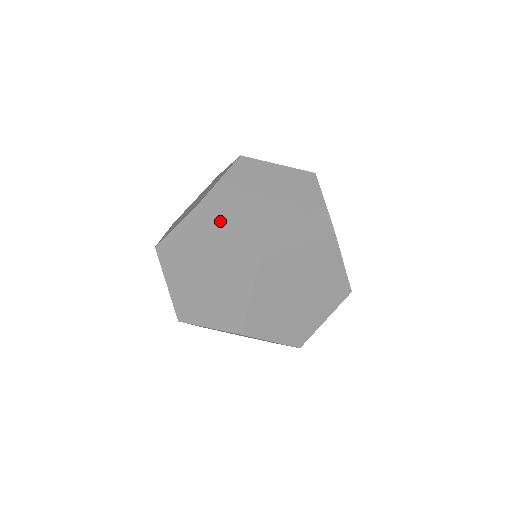
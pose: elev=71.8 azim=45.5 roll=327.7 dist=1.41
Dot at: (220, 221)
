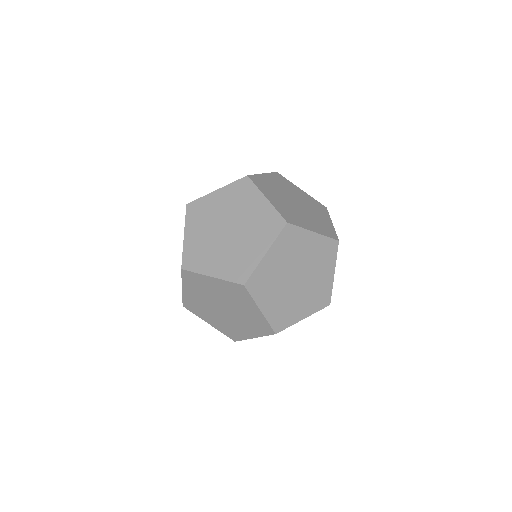
Dot at: (260, 191)
